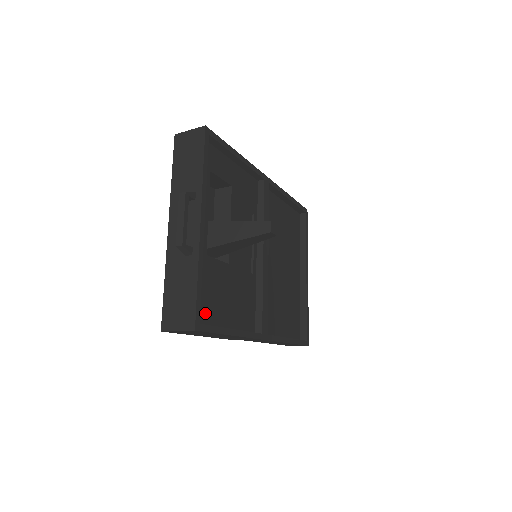
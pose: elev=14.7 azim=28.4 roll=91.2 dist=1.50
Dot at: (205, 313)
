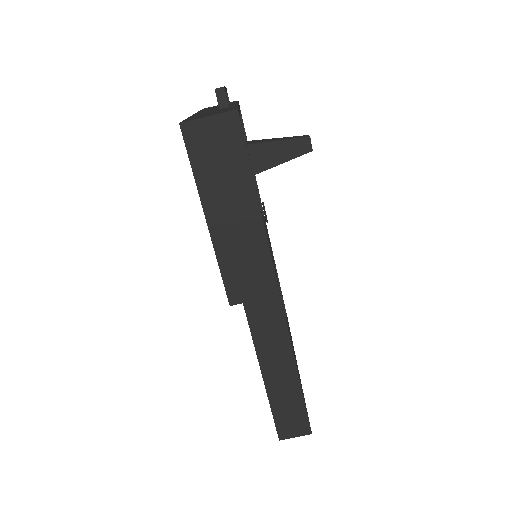
Dot at: occluded
